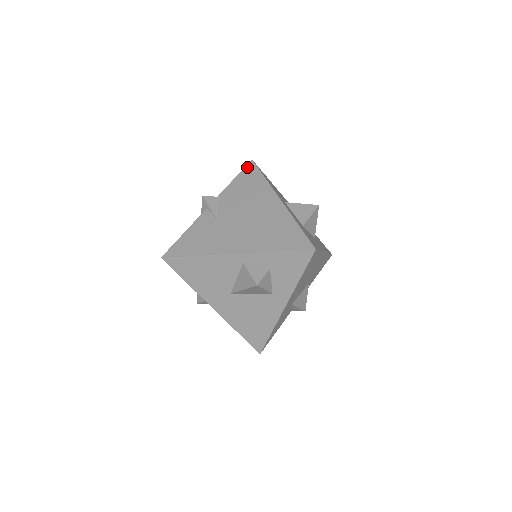
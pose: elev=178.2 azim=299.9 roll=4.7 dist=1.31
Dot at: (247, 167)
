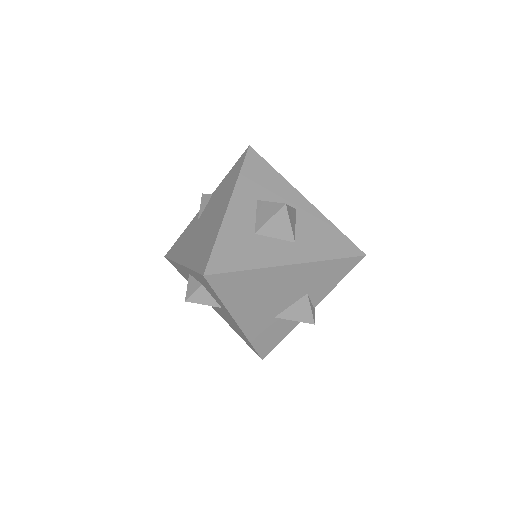
Dot at: (241, 156)
